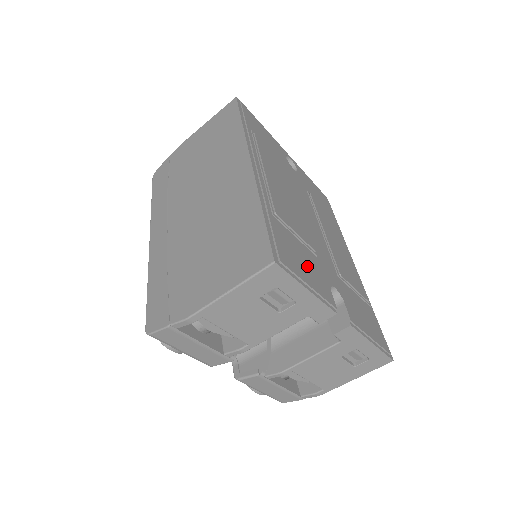
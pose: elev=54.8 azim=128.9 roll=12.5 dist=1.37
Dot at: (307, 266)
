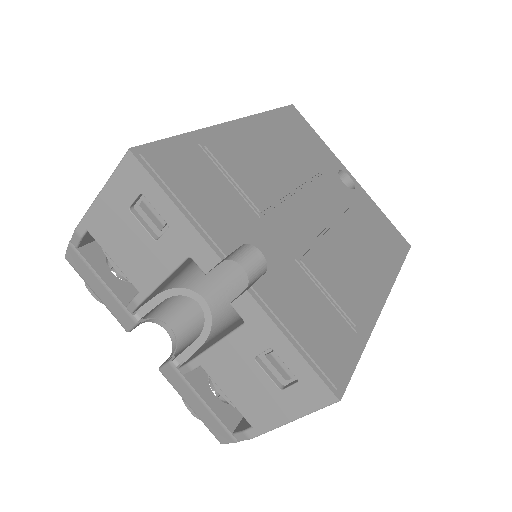
Dot at: (212, 200)
